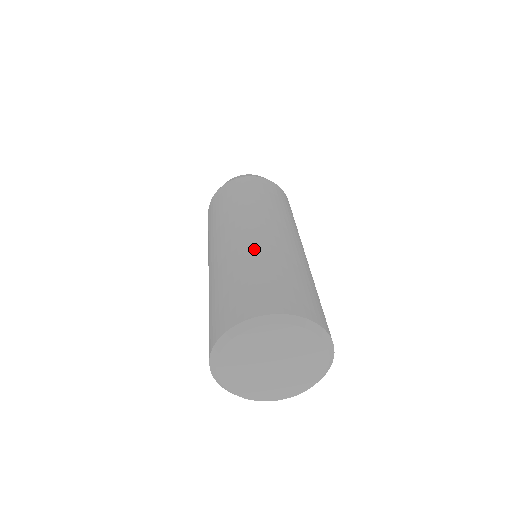
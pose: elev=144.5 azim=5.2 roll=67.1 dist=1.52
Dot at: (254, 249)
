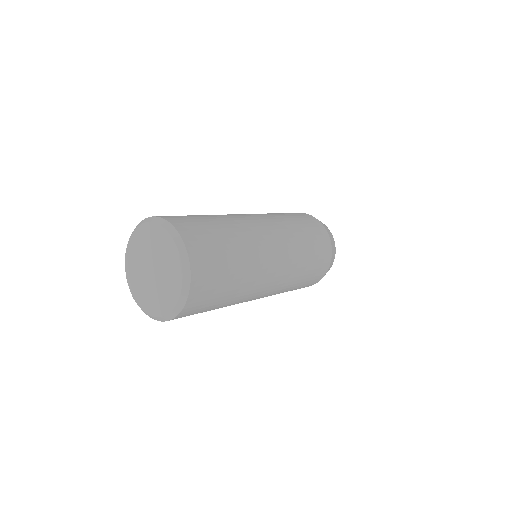
Dot at: occluded
